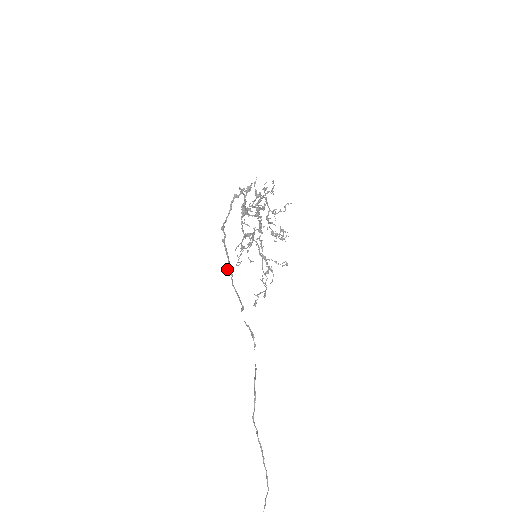
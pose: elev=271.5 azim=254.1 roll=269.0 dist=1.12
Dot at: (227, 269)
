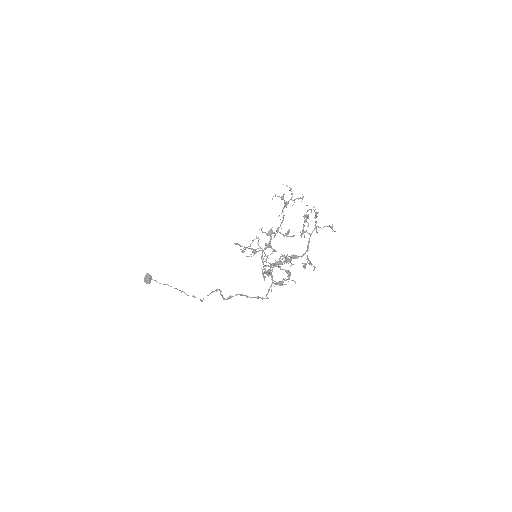
Dot at: occluded
